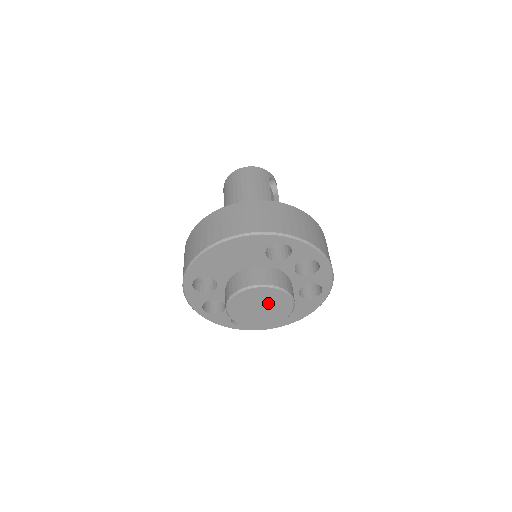
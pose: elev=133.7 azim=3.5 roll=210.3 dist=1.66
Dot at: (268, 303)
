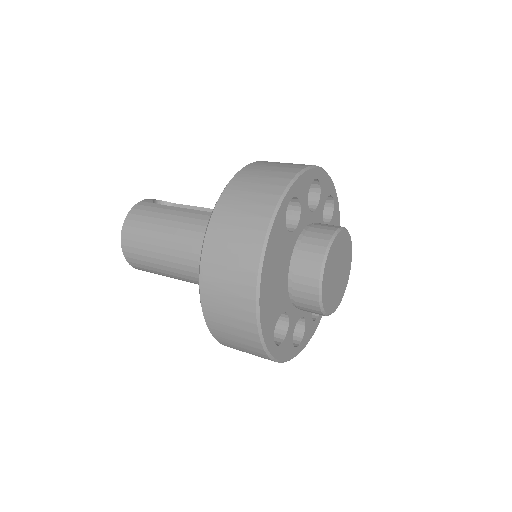
Dot at: (338, 259)
